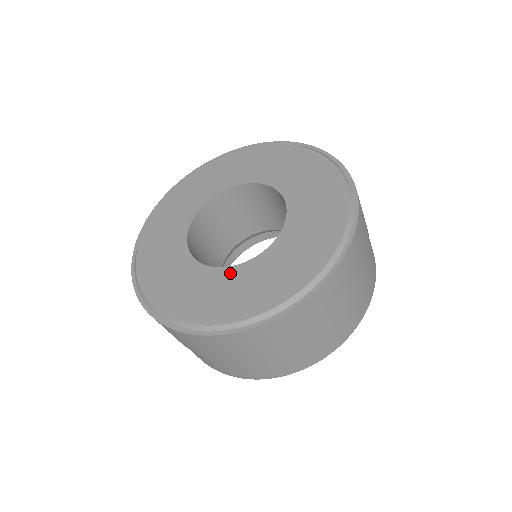
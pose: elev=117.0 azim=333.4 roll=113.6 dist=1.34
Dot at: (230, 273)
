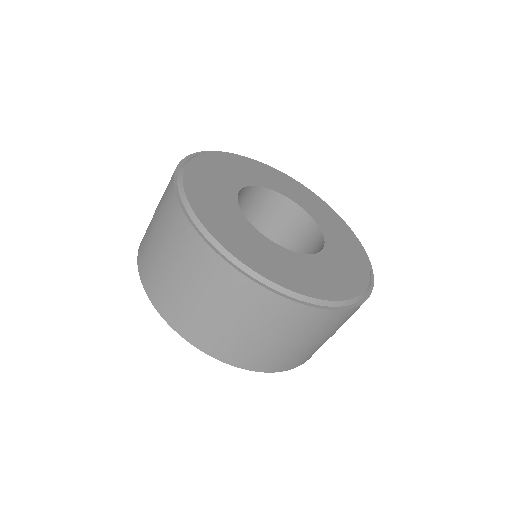
Dot at: (327, 256)
